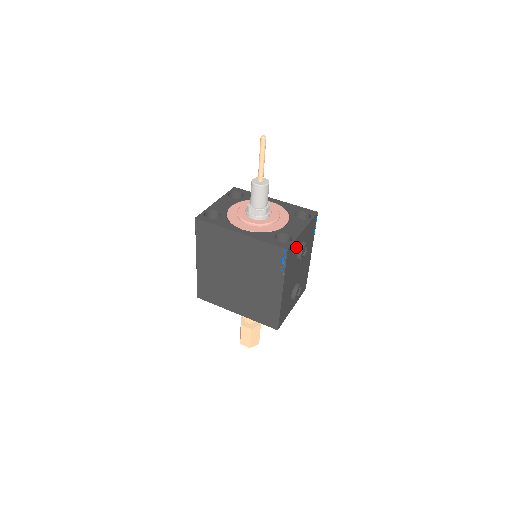
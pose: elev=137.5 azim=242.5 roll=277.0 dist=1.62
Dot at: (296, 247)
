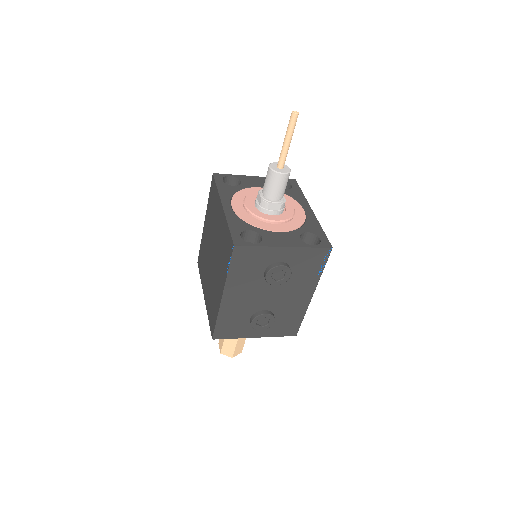
Dot at: (262, 259)
